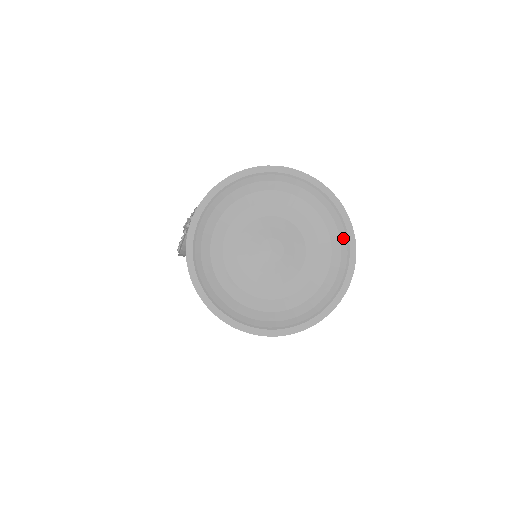
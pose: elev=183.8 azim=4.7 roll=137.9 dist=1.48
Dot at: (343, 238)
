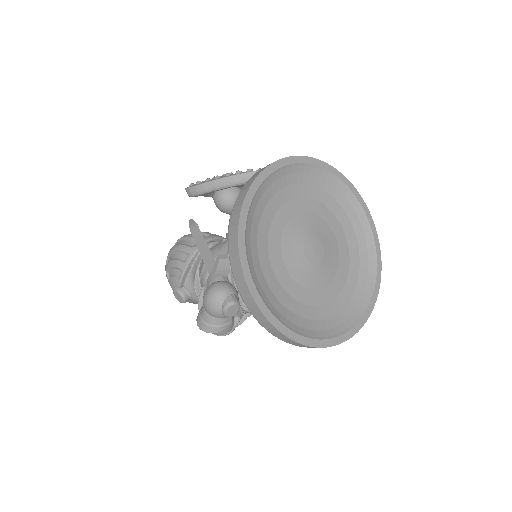
Dot at: (362, 305)
